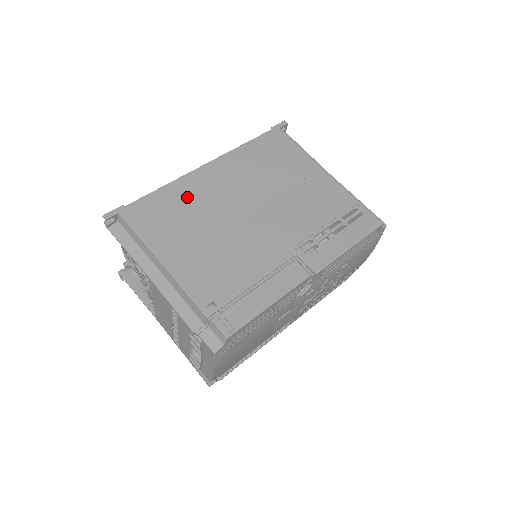
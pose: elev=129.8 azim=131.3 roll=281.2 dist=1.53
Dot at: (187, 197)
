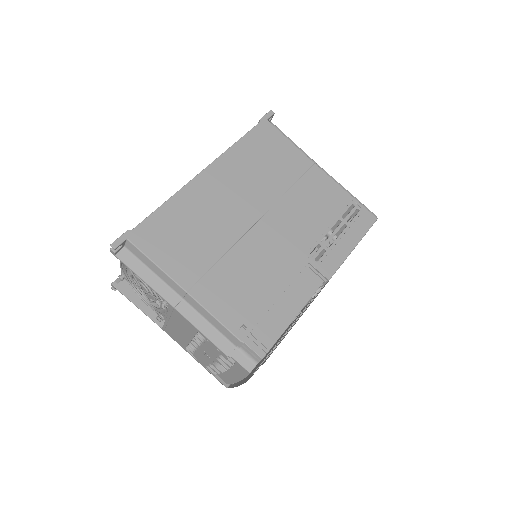
Dot at: (193, 212)
